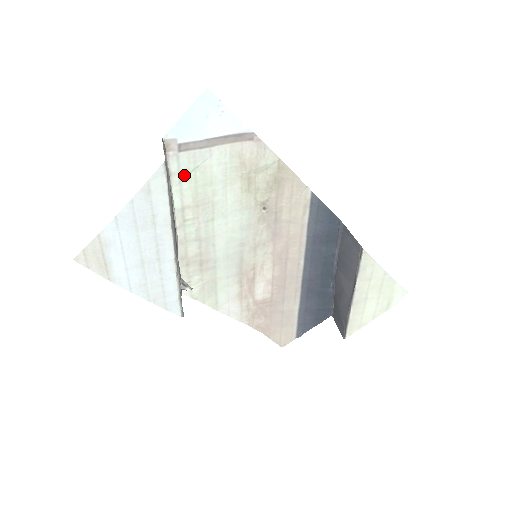
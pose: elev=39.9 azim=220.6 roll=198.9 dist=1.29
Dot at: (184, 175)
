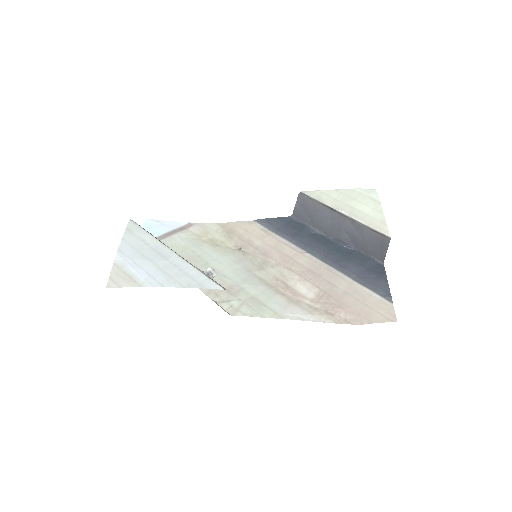
Dot at: occluded
